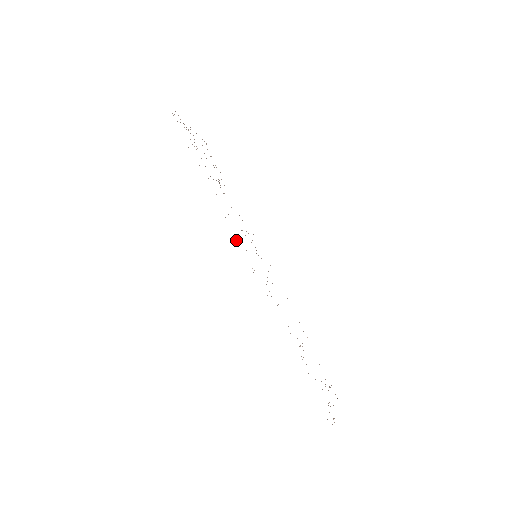
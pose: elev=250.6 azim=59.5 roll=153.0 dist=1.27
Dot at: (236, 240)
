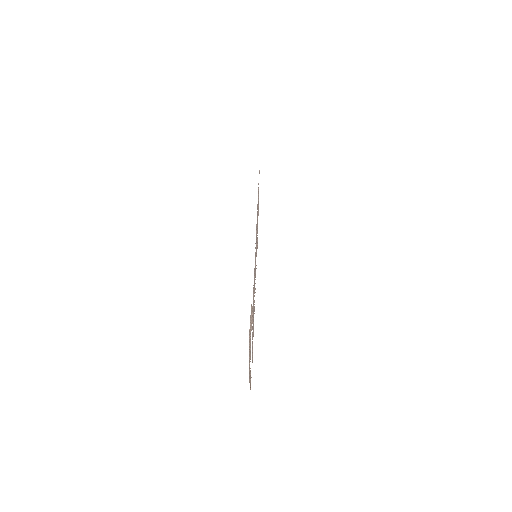
Dot at: occluded
